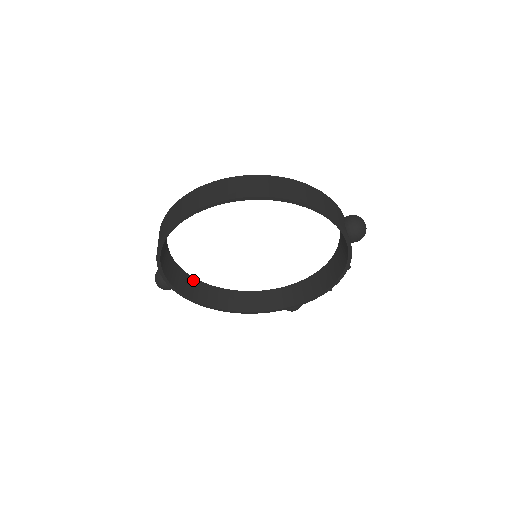
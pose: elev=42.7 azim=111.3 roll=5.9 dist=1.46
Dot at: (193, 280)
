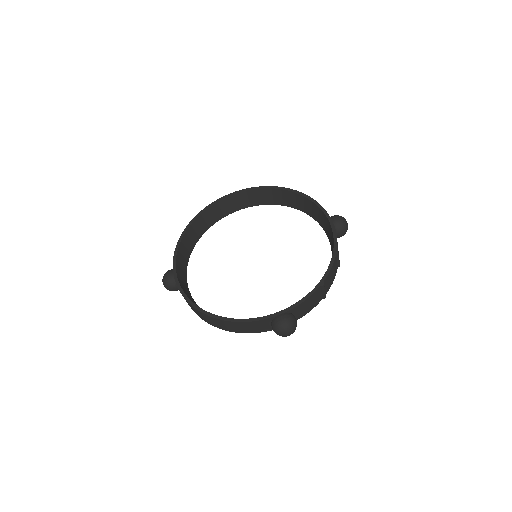
Dot at: (193, 299)
